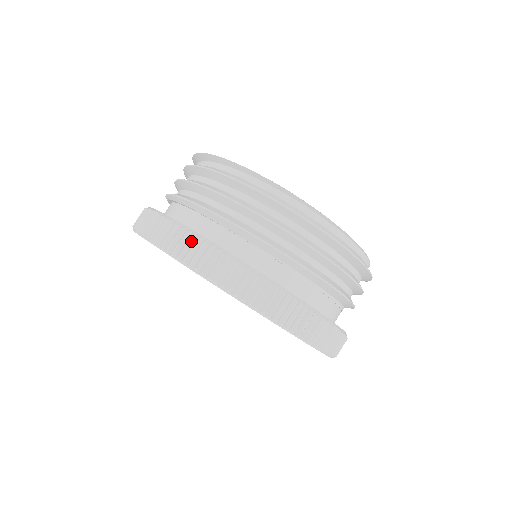
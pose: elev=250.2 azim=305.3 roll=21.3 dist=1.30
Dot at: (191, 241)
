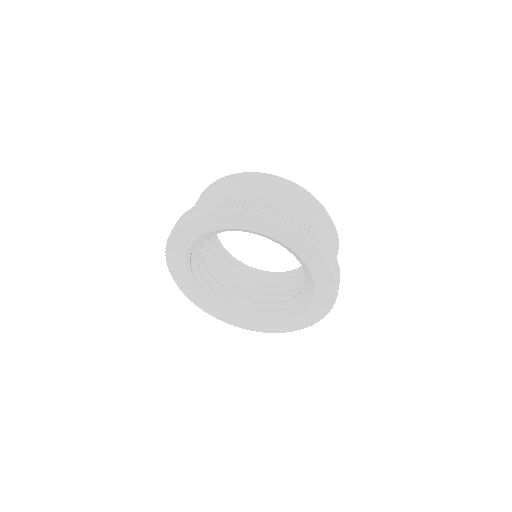
Dot at: (268, 205)
